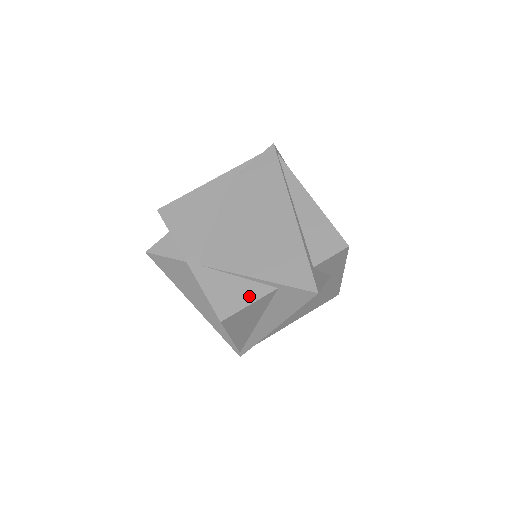
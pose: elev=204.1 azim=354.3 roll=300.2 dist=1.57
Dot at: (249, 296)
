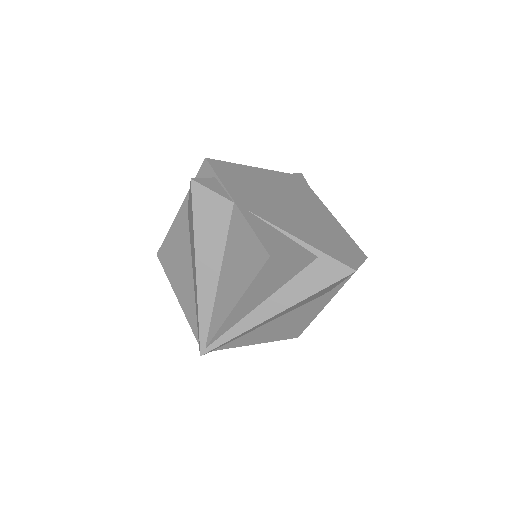
Dot at: (294, 250)
